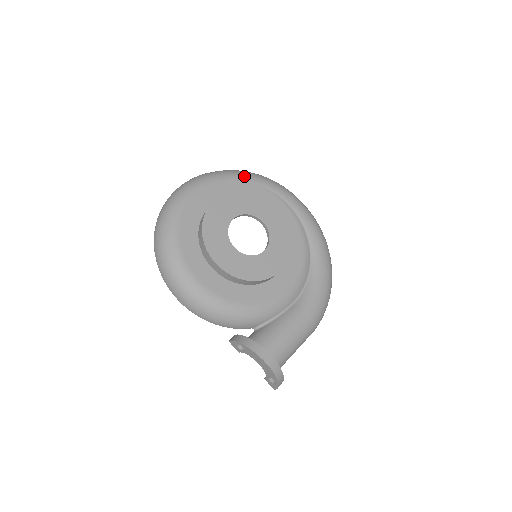
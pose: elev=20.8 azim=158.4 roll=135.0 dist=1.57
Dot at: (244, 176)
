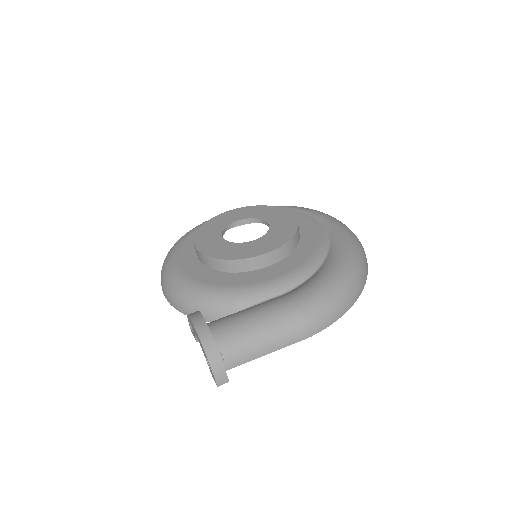
Dot at: (277, 206)
